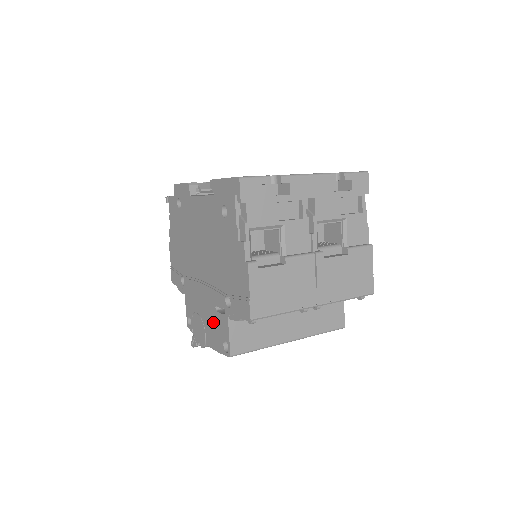
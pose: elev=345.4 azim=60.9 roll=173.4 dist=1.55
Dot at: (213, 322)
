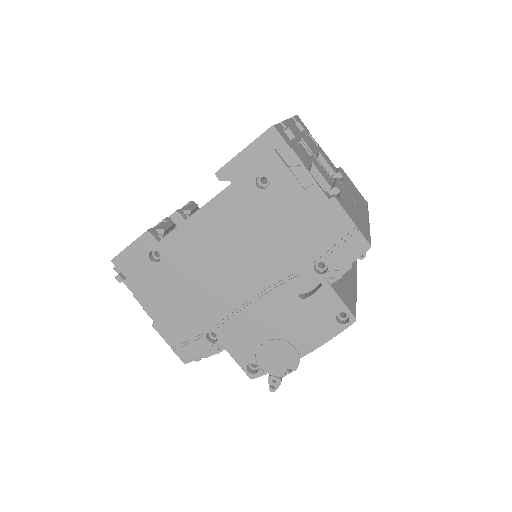
Dot at: (304, 317)
